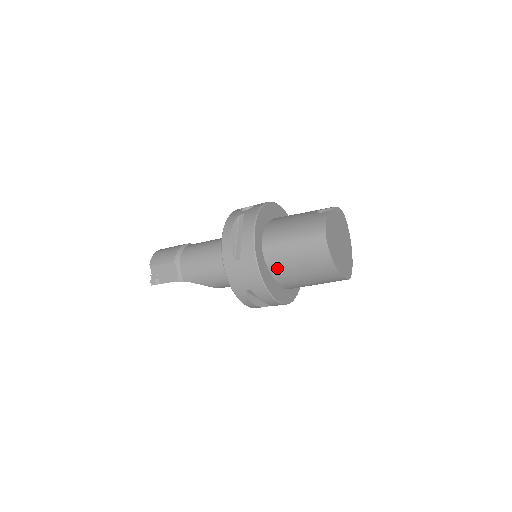
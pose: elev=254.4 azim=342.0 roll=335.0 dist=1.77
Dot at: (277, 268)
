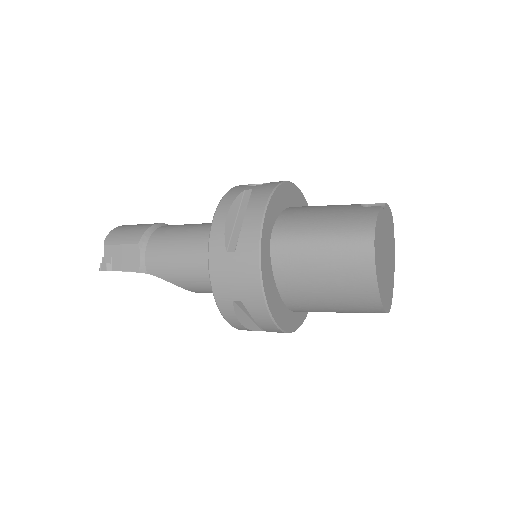
Dot at: (287, 276)
